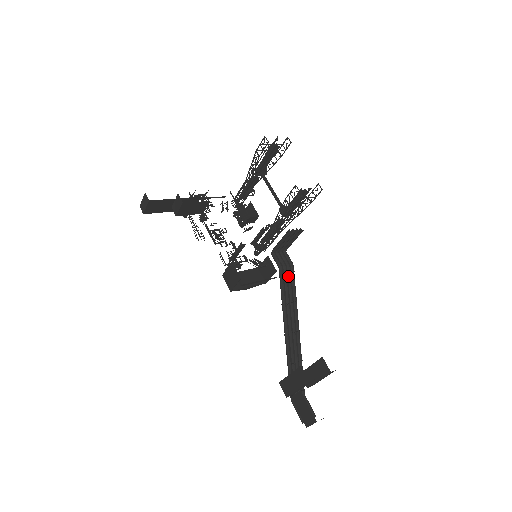
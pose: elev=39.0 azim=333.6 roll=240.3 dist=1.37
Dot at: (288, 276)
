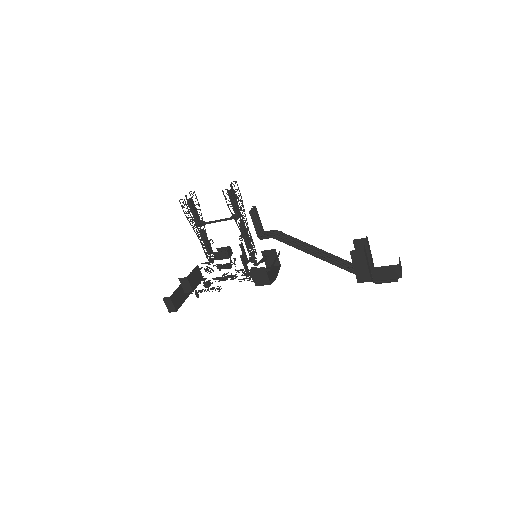
Dot at: (282, 236)
